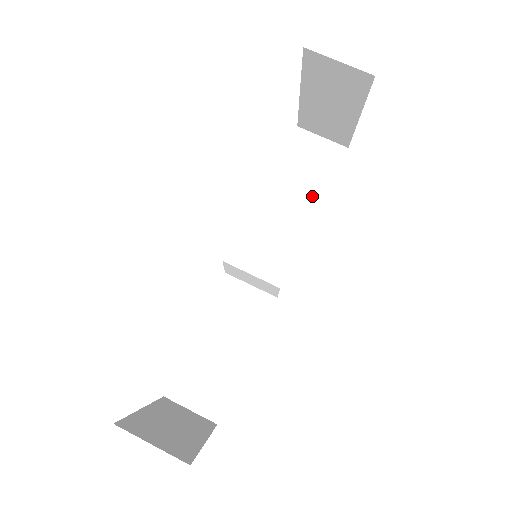
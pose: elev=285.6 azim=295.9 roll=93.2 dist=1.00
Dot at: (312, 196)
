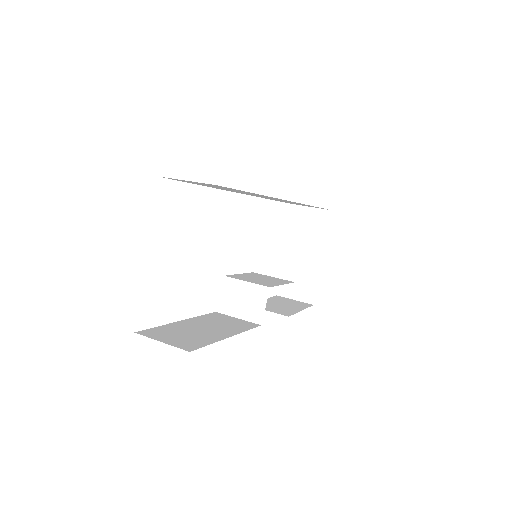
Dot at: (289, 310)
